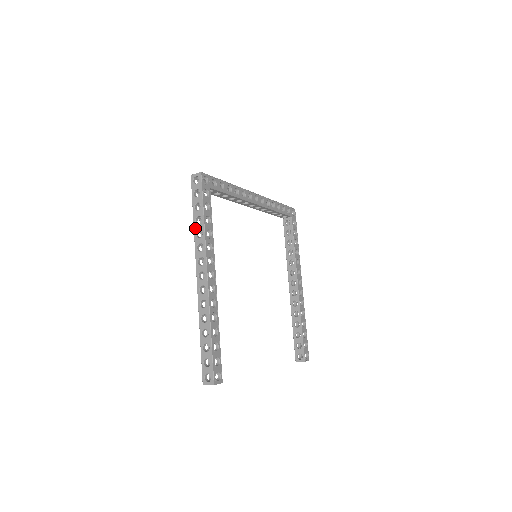
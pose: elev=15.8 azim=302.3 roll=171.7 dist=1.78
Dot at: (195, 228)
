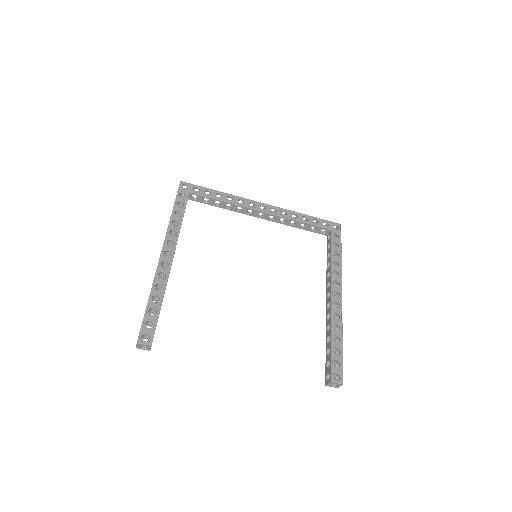
Dot at: occluded
